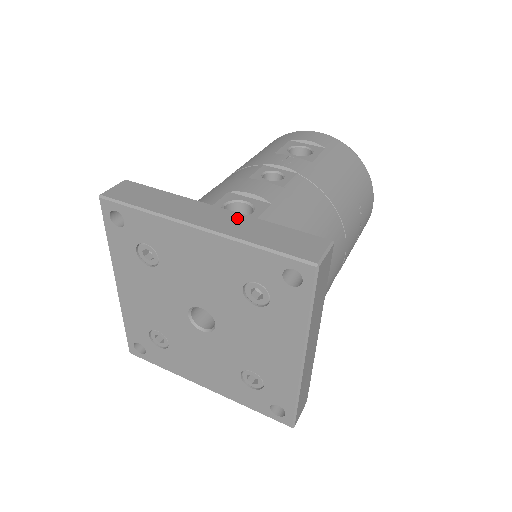
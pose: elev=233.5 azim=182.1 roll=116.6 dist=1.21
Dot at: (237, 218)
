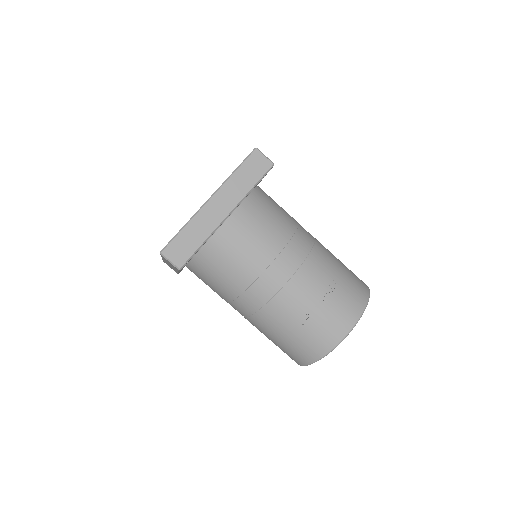
Dot at: occluded
